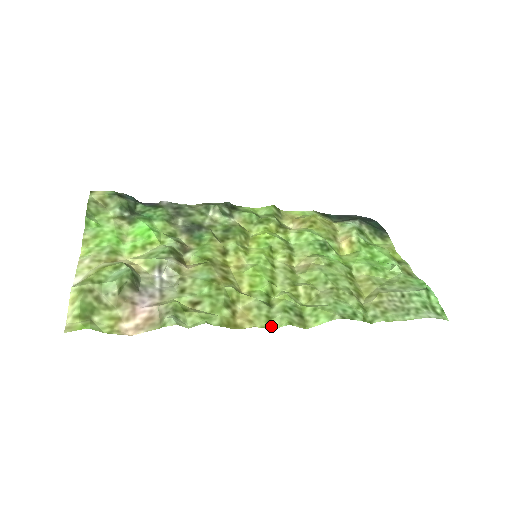
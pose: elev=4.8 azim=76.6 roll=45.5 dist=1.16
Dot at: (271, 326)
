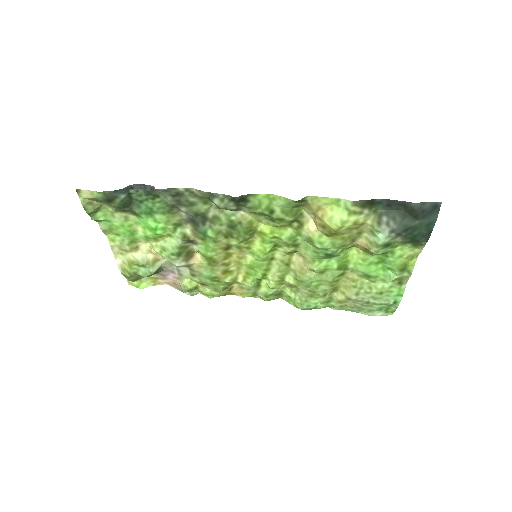
Dot at: (255, 297)
